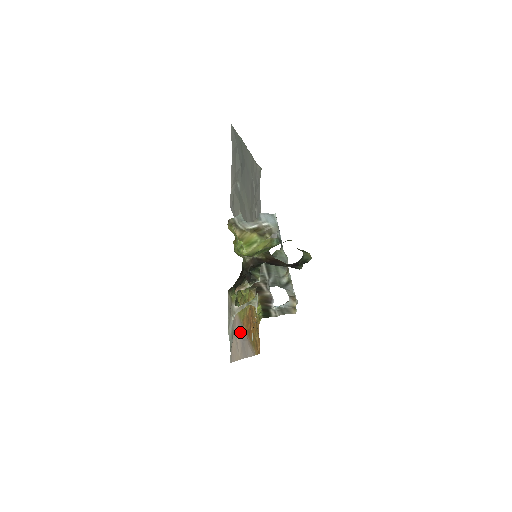
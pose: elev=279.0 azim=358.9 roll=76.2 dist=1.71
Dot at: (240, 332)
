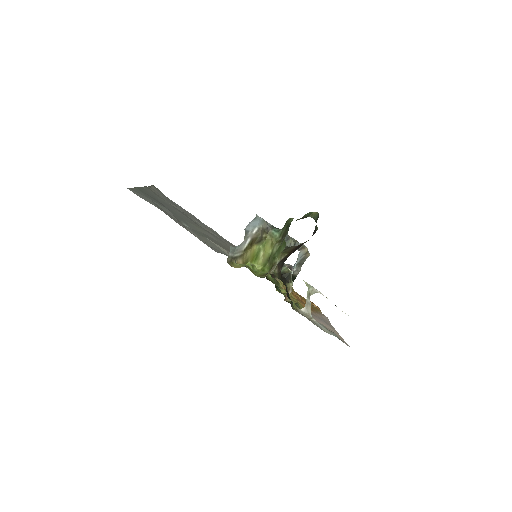
Dot at: (316, 318)
